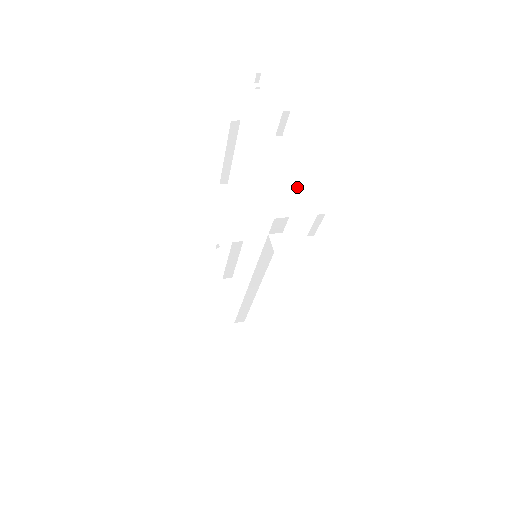
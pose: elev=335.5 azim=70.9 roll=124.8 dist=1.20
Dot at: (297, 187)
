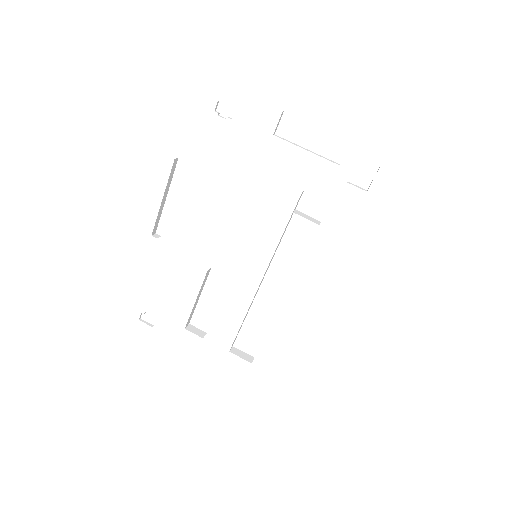
Dot at: (320, 156)
